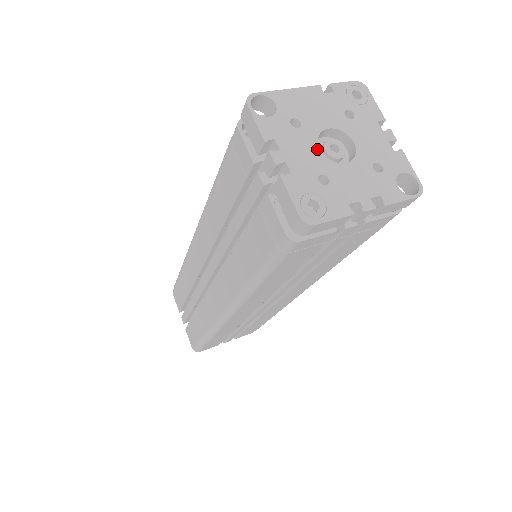
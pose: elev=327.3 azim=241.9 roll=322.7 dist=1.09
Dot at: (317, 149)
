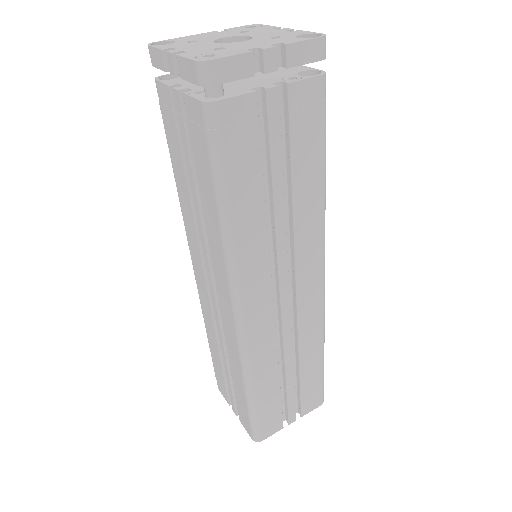
Dot at: (213, 43)
